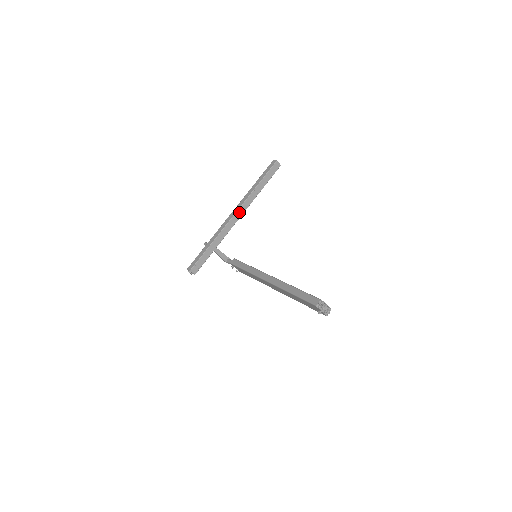
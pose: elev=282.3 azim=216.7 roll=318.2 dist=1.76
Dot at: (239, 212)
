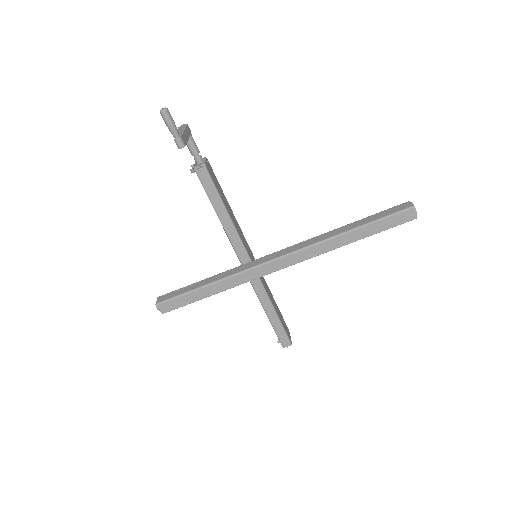
Dot at: (292, 262)
